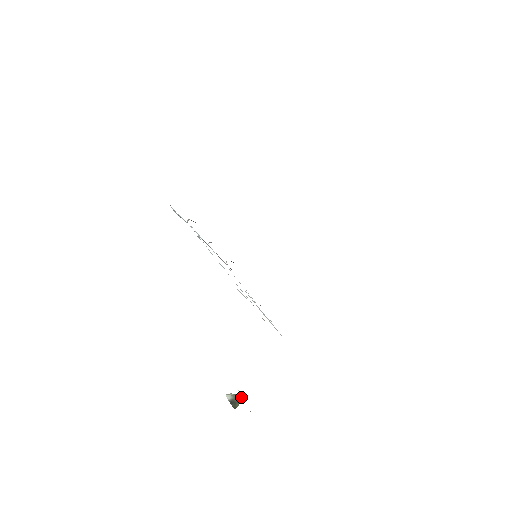
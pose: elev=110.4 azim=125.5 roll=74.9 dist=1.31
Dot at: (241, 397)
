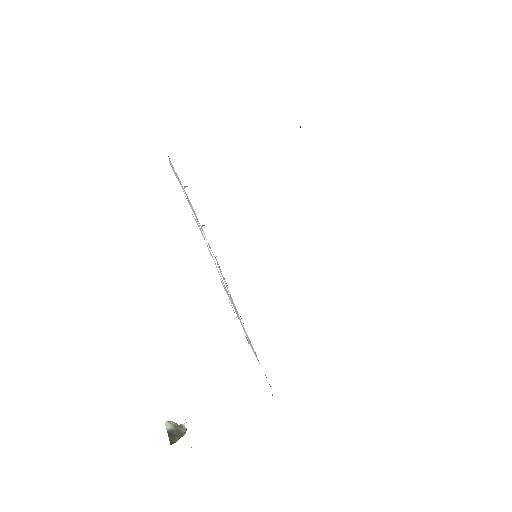
Dot at: (184, 430)
